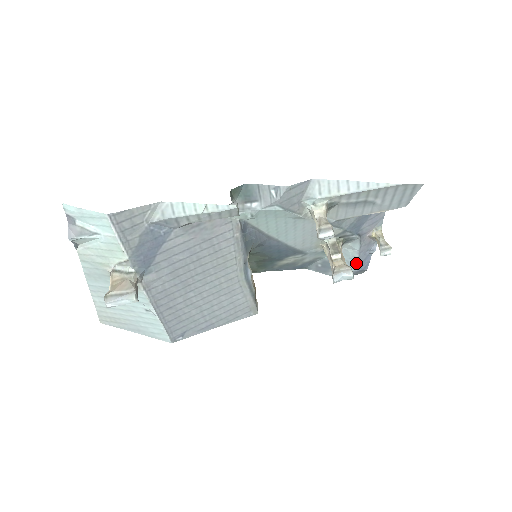
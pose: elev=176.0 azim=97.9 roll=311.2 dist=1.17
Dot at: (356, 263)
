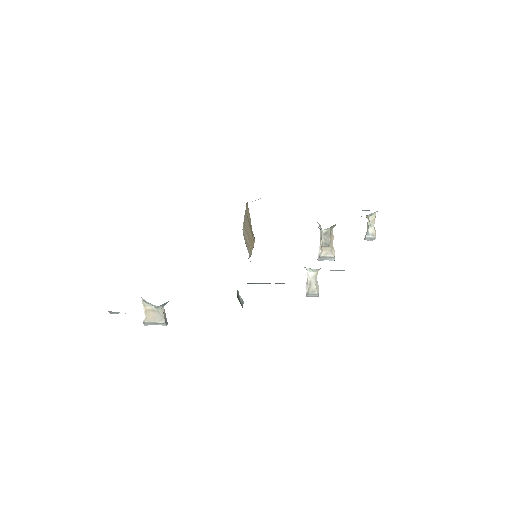
Dot at: occluded
